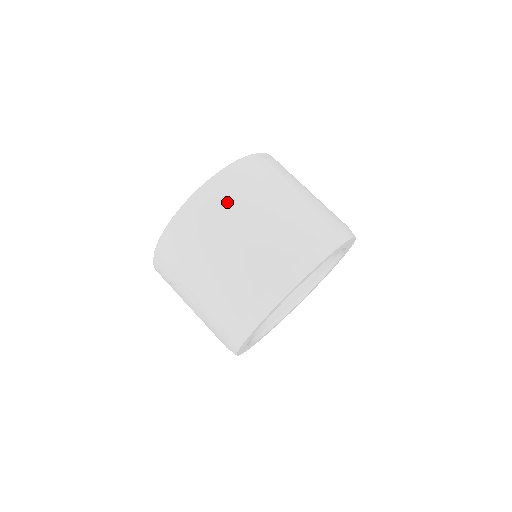
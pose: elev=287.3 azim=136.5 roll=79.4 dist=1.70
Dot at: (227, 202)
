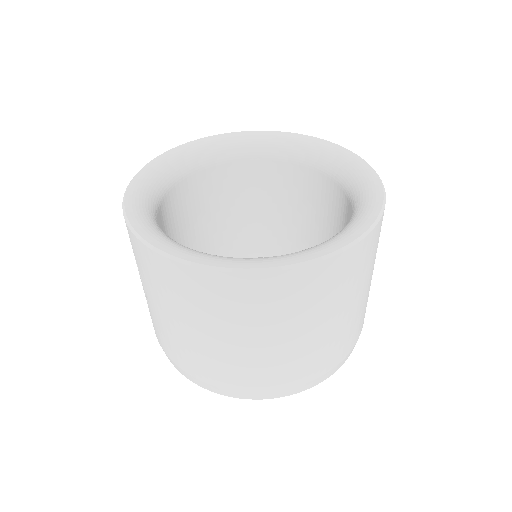
Dot at: (253, 308)
